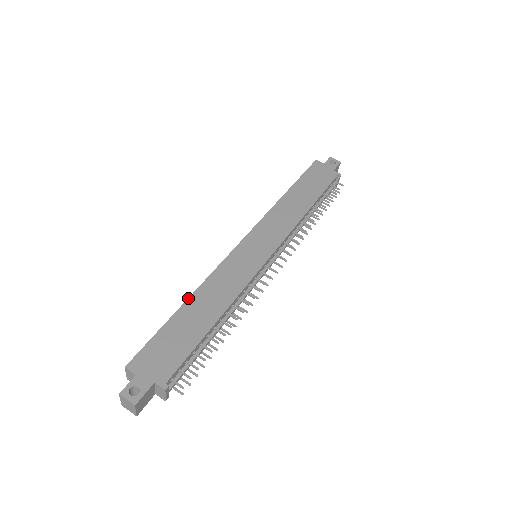
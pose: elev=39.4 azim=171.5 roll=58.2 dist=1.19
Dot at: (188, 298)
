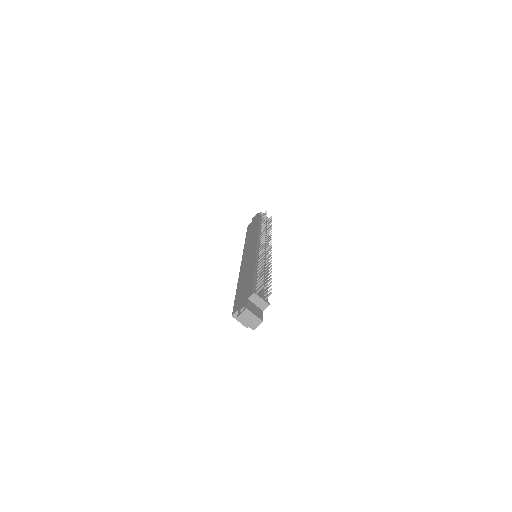
Dot at: (237, 286)
